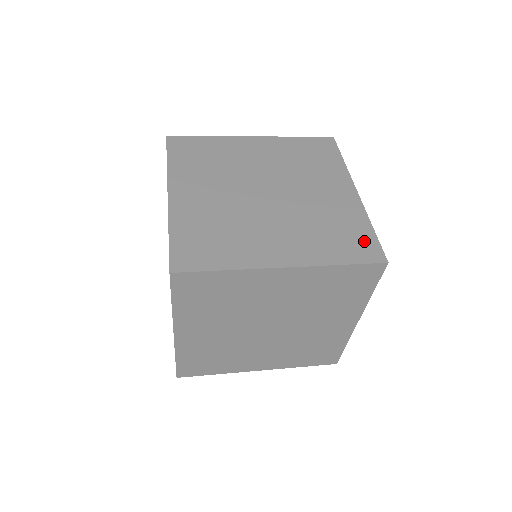
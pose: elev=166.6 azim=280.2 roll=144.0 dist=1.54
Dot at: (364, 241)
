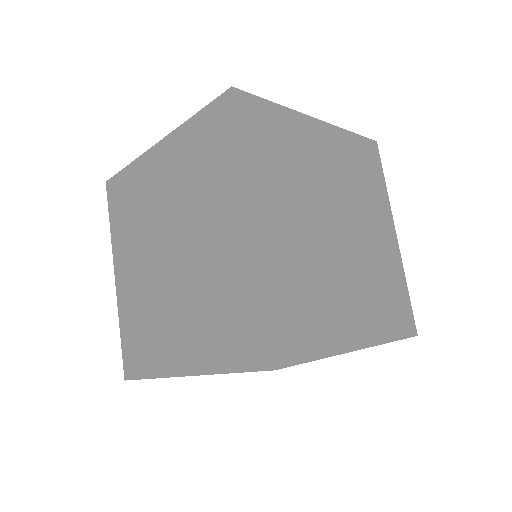
Dot at: (404, 308)
